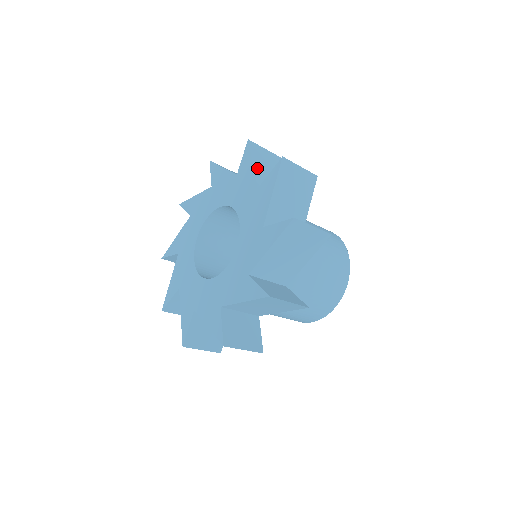
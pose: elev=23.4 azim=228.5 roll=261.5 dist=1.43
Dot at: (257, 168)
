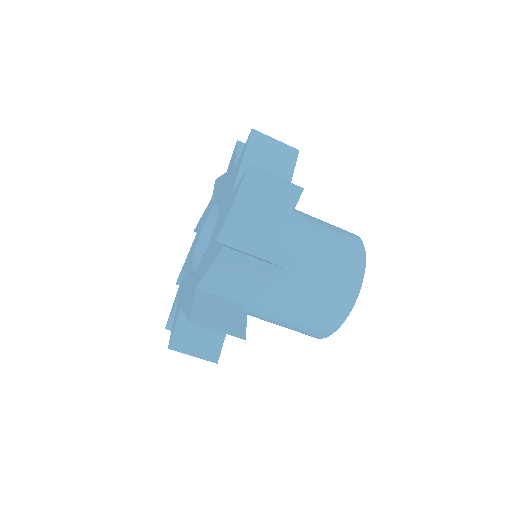
Dot at: (246, 167)
